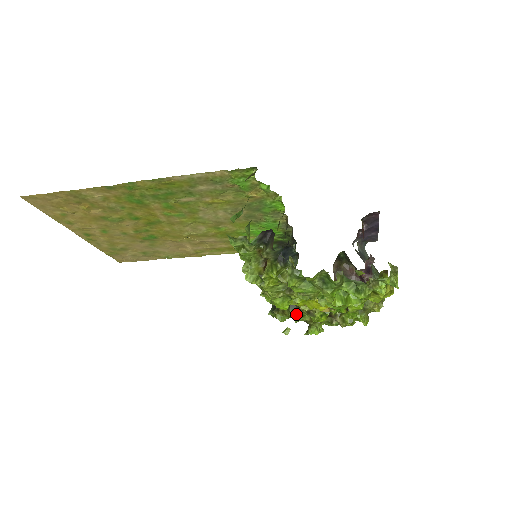
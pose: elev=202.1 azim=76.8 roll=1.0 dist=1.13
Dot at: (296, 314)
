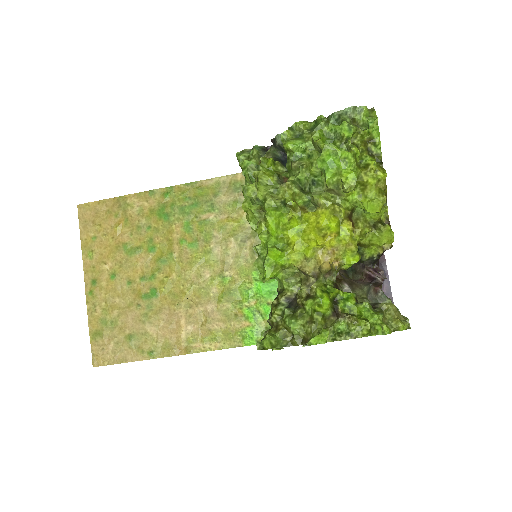
Dot at: (292, 314)
